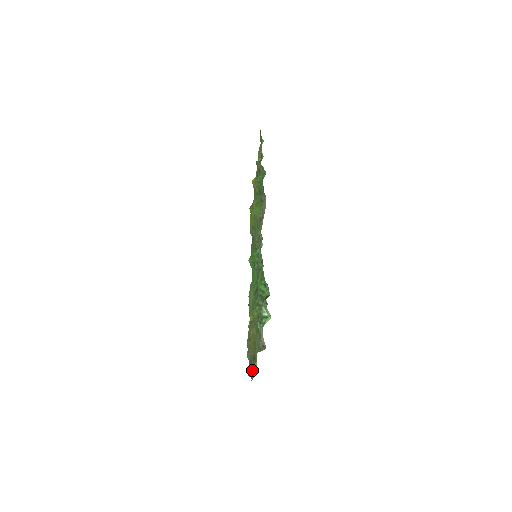
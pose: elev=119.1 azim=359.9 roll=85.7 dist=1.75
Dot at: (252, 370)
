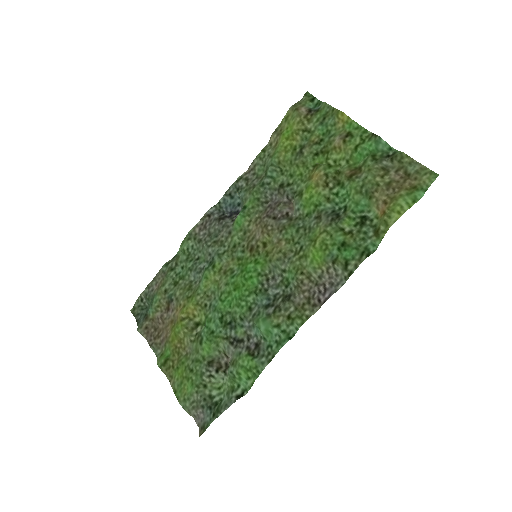
Dot at: (147, 334)
